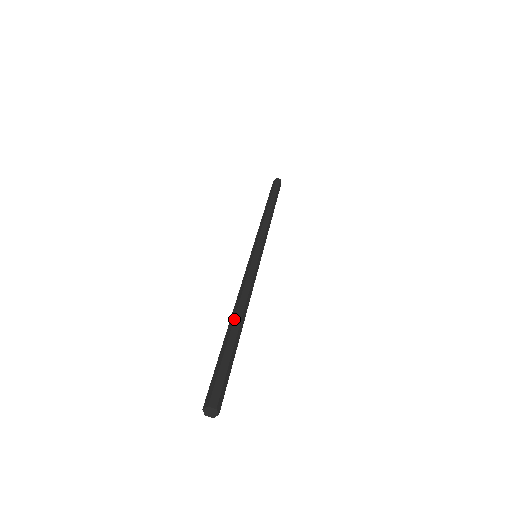
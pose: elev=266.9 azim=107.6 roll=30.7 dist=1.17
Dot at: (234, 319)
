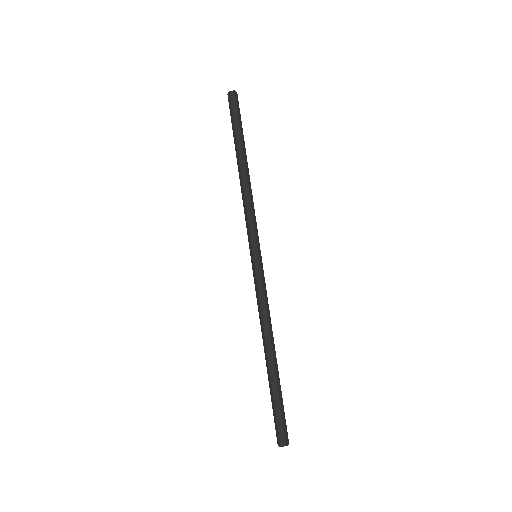
Dot at: (267, 357)
